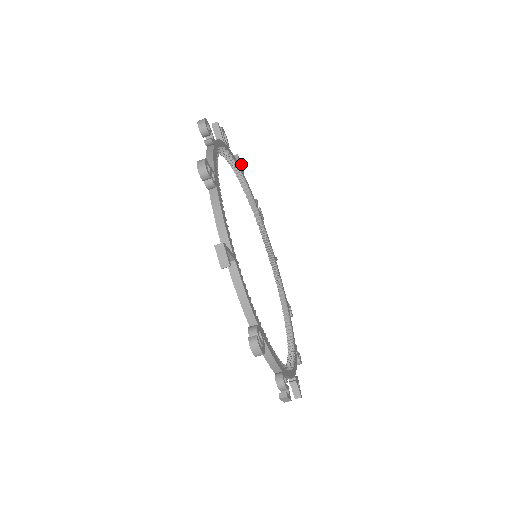
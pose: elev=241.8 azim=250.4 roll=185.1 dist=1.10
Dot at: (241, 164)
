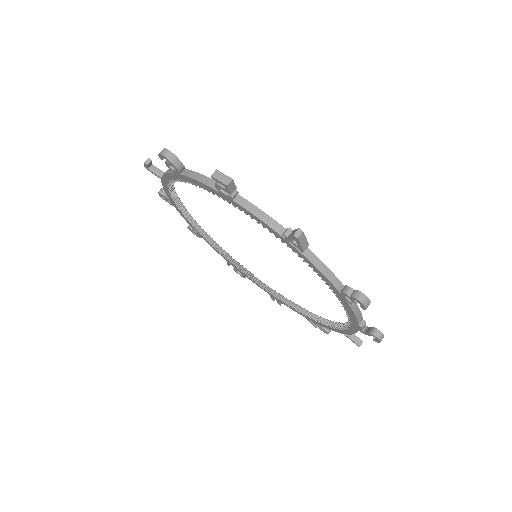
Dot at: occluded
